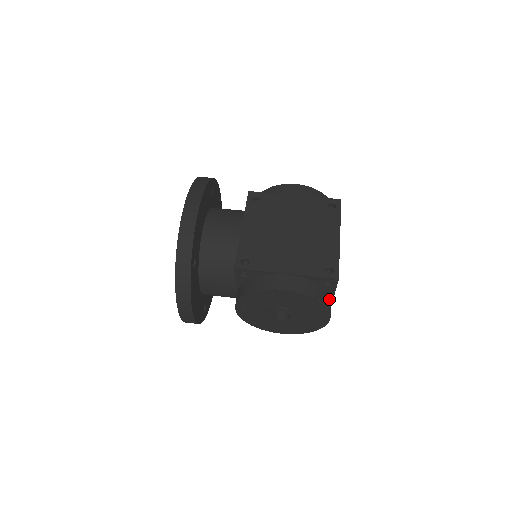
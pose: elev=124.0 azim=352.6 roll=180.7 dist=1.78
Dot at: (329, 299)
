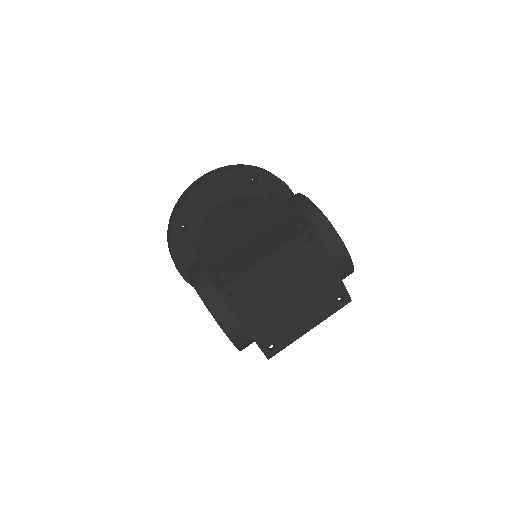
Dot at: (229, 315)
